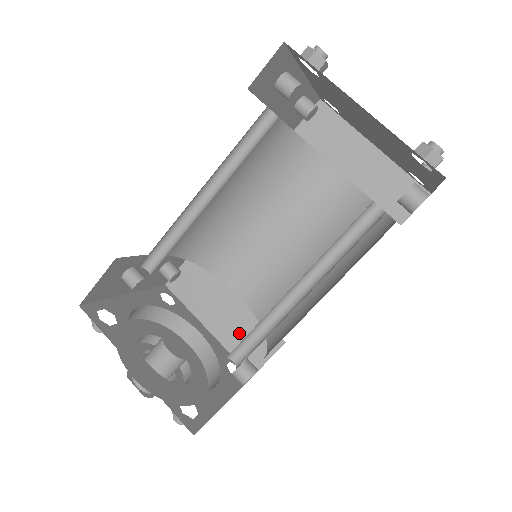
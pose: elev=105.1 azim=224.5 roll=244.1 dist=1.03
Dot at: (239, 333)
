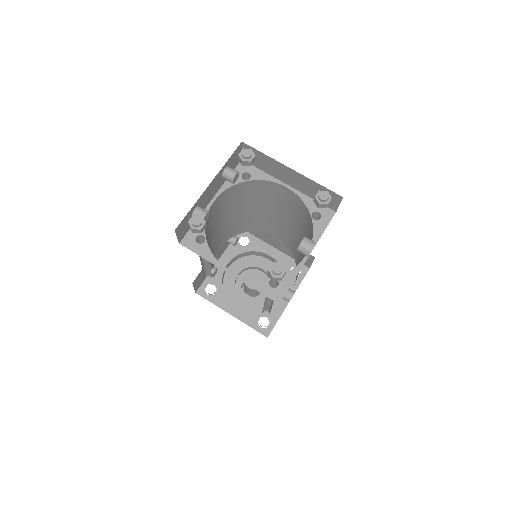
Dot at: (290, 251)
